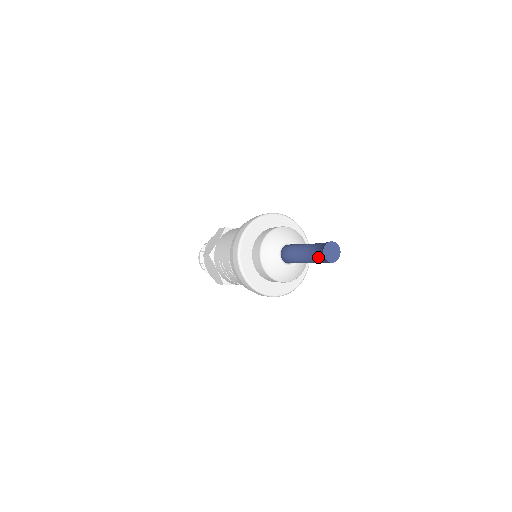
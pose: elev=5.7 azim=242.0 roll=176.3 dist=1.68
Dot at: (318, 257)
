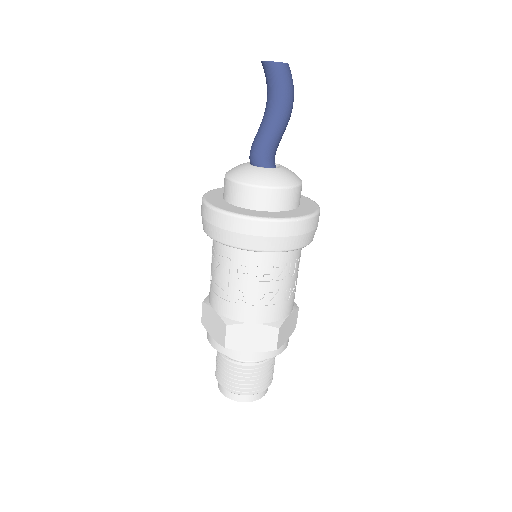
Dot at: (268, 88)
